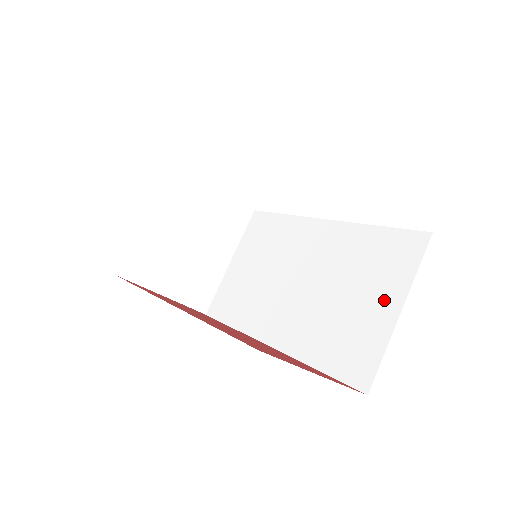
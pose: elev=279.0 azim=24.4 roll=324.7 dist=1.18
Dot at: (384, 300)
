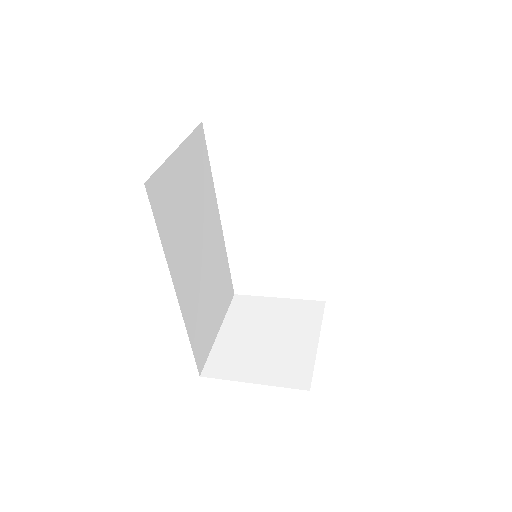
Dot at: occluded
